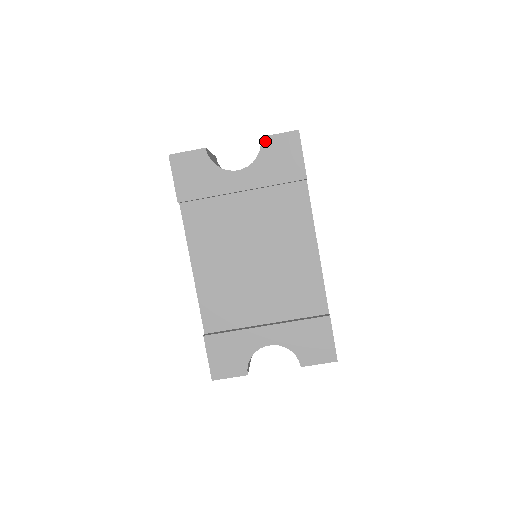
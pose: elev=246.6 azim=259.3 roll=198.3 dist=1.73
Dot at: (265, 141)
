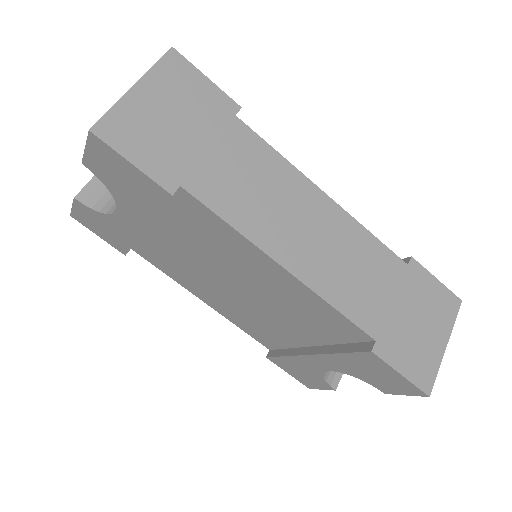
Dot at: (89, 166)
